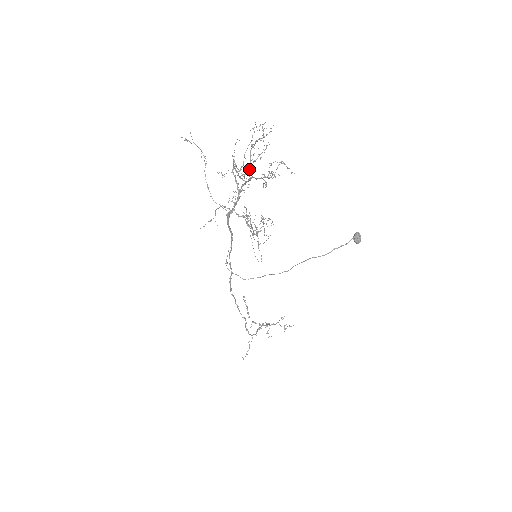
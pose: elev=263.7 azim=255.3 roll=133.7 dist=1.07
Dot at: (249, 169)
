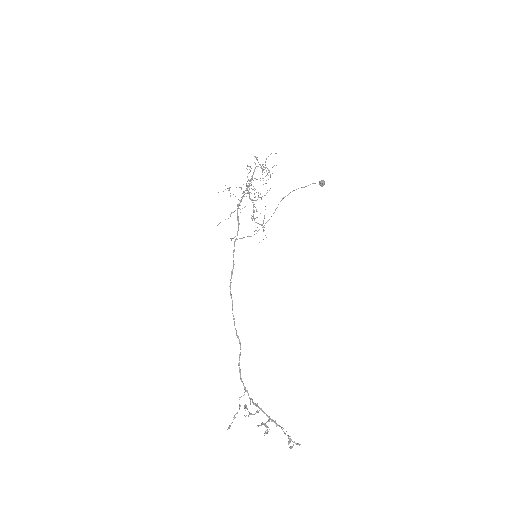
Dot at: occluded
